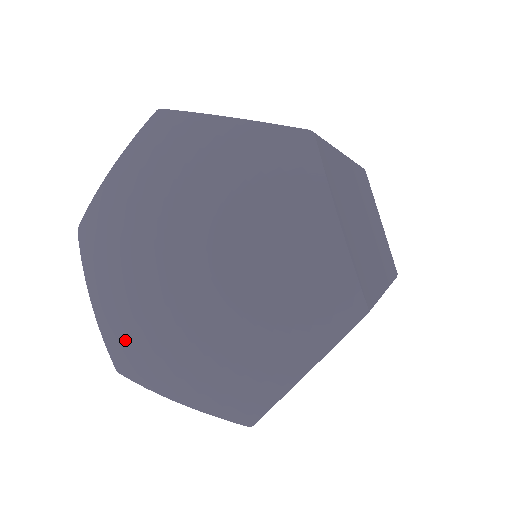
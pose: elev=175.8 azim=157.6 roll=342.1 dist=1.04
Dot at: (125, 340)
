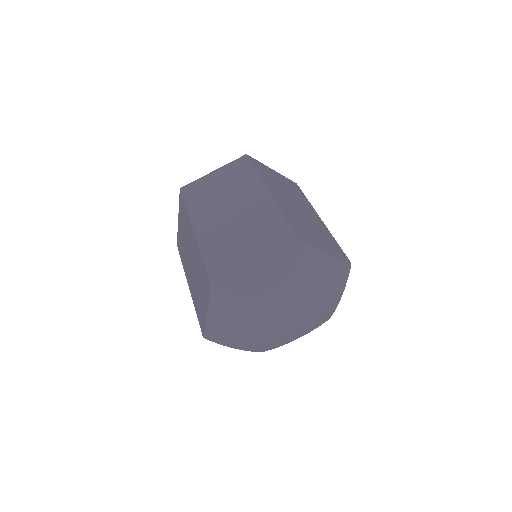
Dot at: (266, 345)
